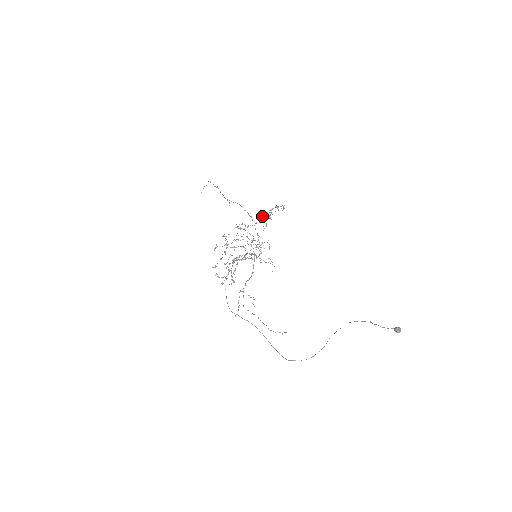
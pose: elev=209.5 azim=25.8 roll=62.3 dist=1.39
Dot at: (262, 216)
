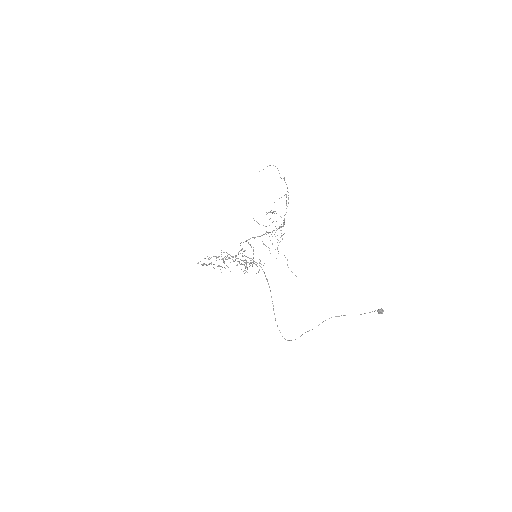
Dot at: occluded
